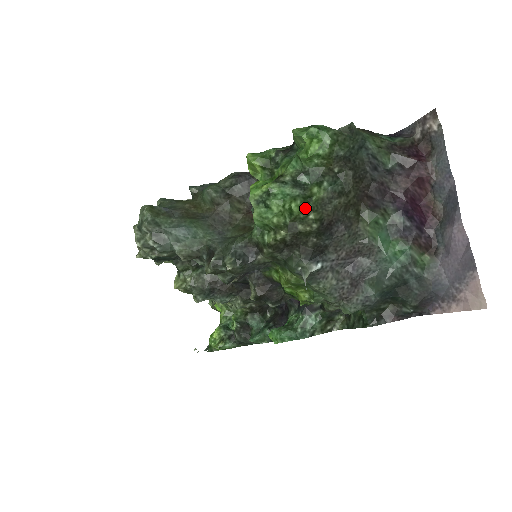
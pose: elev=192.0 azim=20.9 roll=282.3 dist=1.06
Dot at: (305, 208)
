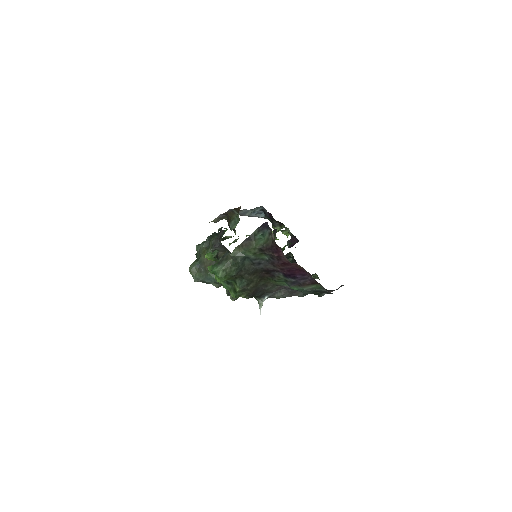
Dot at: (236, 296)
